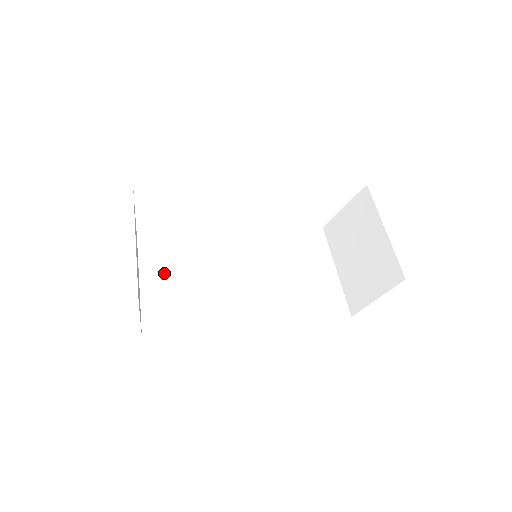
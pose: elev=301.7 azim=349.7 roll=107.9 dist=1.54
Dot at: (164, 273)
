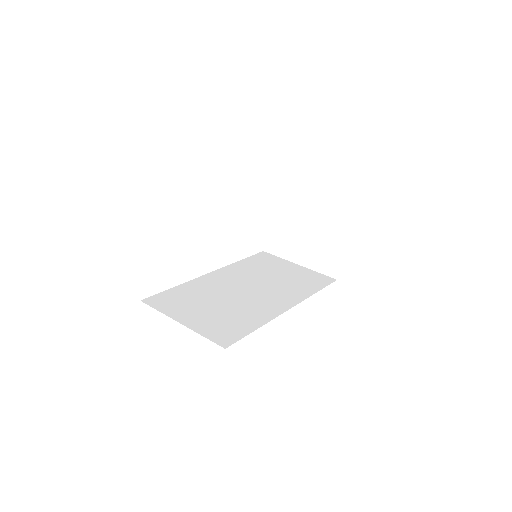
Dot at: (190, 310)
